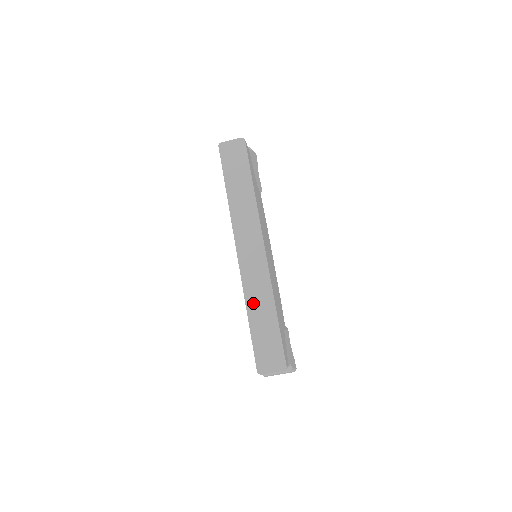
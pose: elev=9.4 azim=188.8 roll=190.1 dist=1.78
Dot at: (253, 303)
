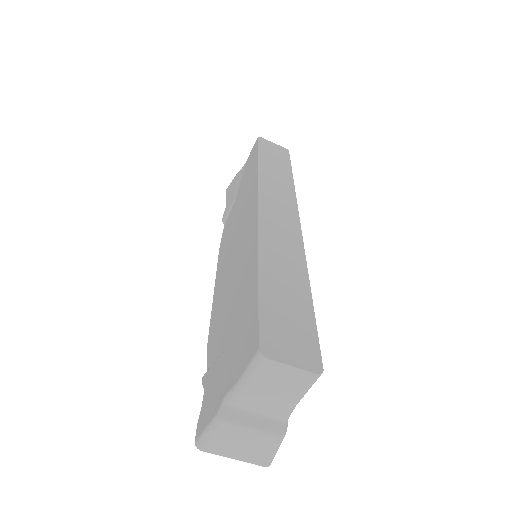
Dot at: (272, 259)
